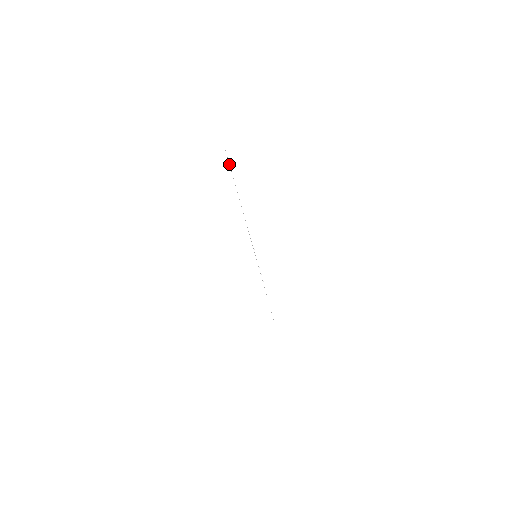
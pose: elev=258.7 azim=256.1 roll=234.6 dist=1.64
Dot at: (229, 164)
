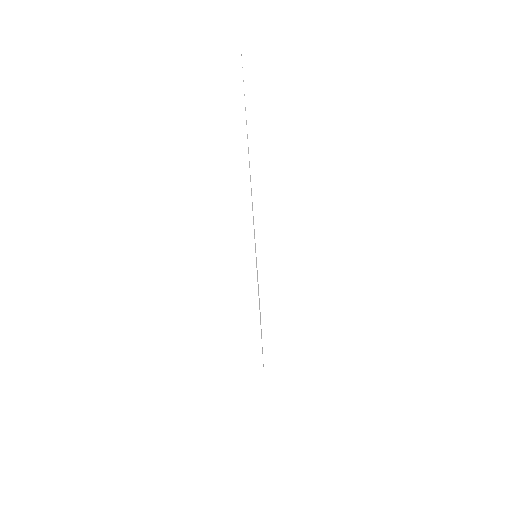
Dot at: occluded
